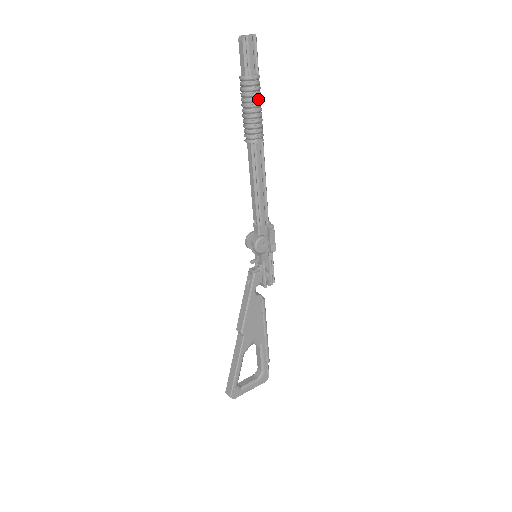
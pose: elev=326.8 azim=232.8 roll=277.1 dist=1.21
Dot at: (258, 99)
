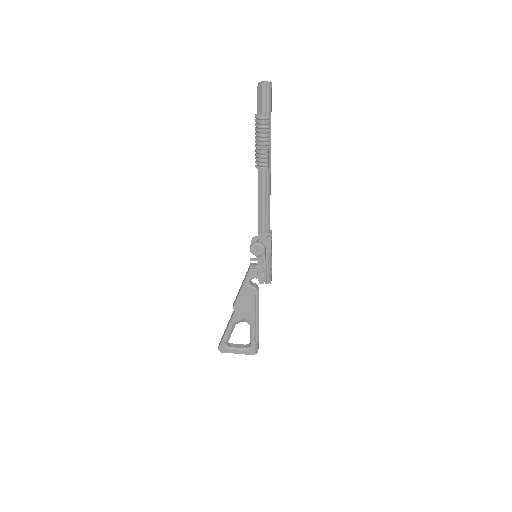
Dot at: (264, 135)
